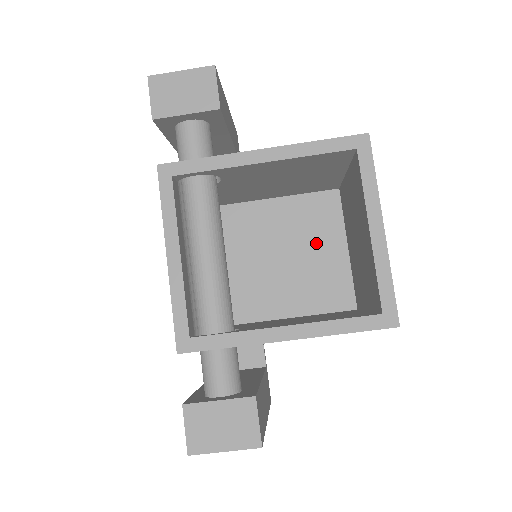
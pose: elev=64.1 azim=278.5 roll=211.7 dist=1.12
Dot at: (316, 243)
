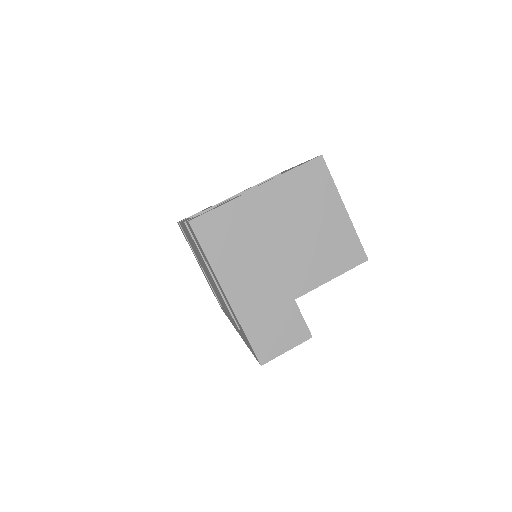
Dot at: occluded
